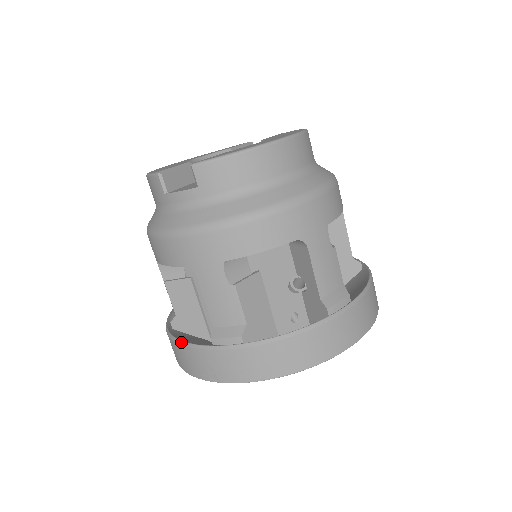
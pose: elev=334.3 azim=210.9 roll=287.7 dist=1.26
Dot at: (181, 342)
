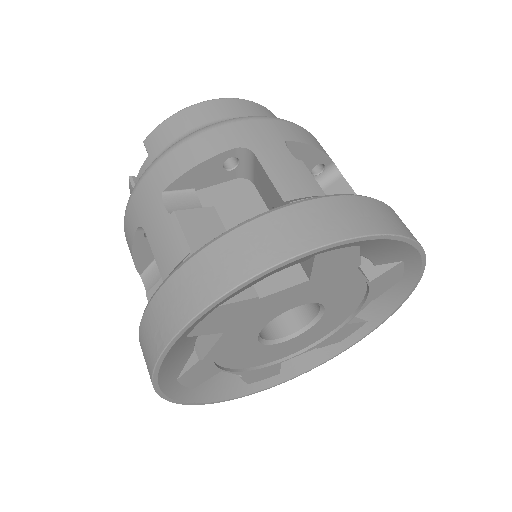
Dot at: (139, 329)
